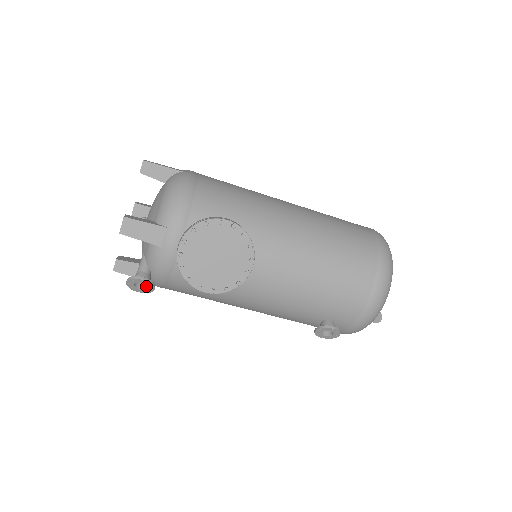
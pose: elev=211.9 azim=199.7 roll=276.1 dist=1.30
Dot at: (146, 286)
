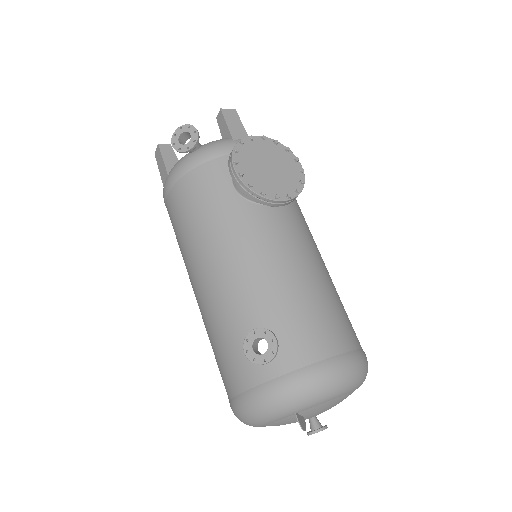
Dot at: (185, 145)
